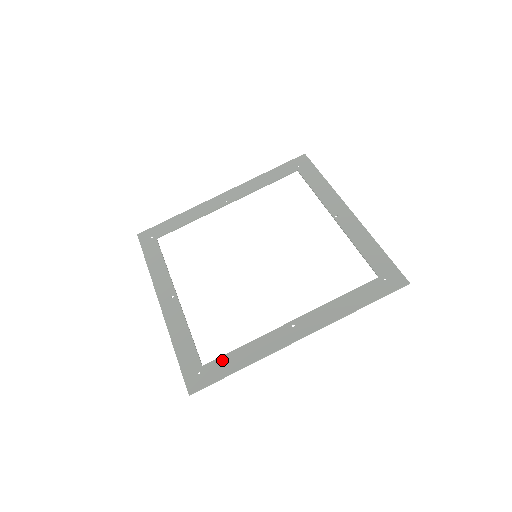
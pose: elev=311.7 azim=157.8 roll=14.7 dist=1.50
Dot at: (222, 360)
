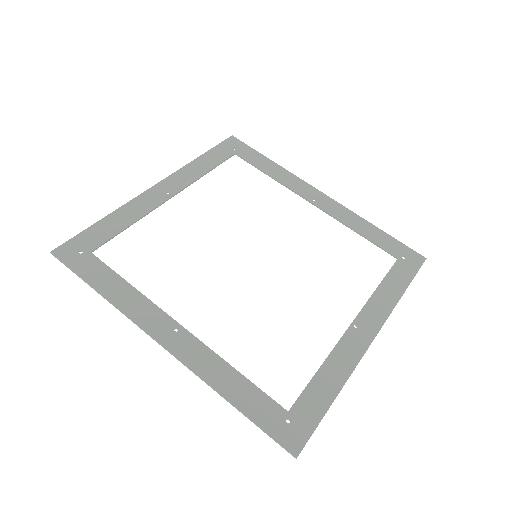
Dot at: (104, 269)
